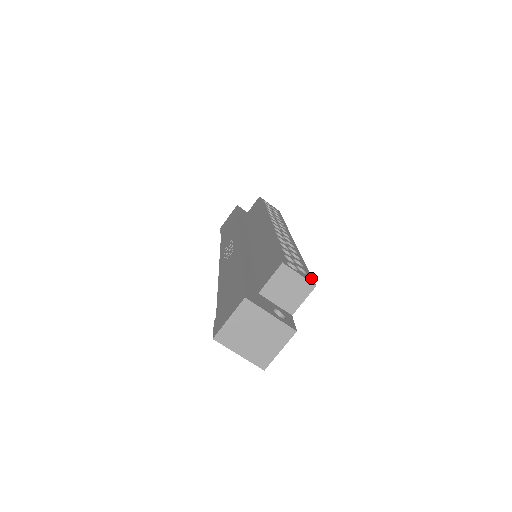
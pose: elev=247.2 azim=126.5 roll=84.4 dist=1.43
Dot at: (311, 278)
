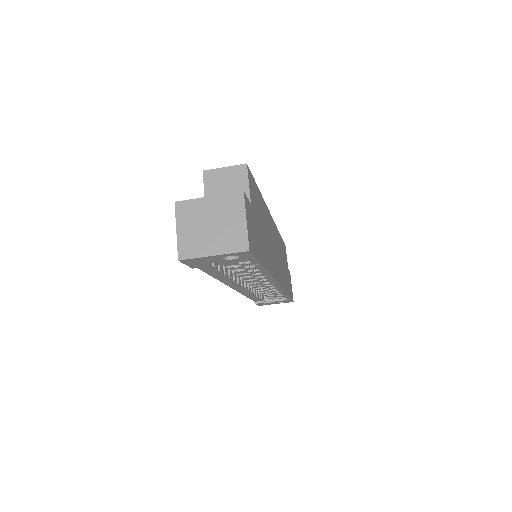
Dot at: occluded
